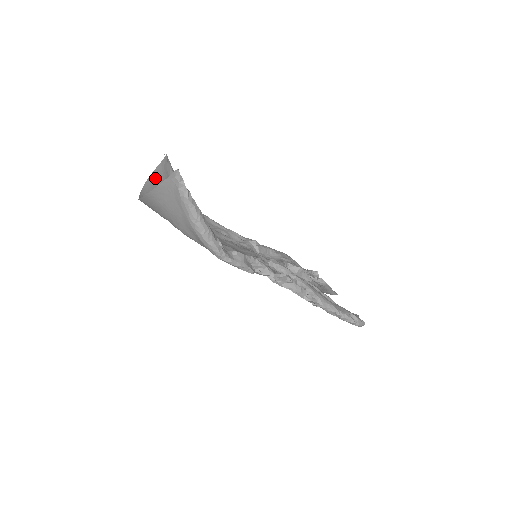
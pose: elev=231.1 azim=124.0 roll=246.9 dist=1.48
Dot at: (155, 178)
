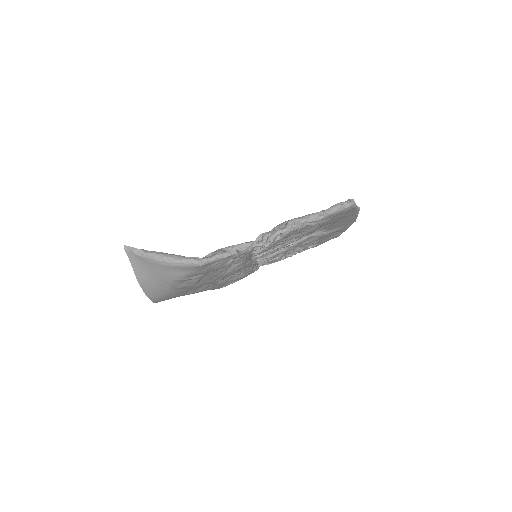
Dot at: occluded
